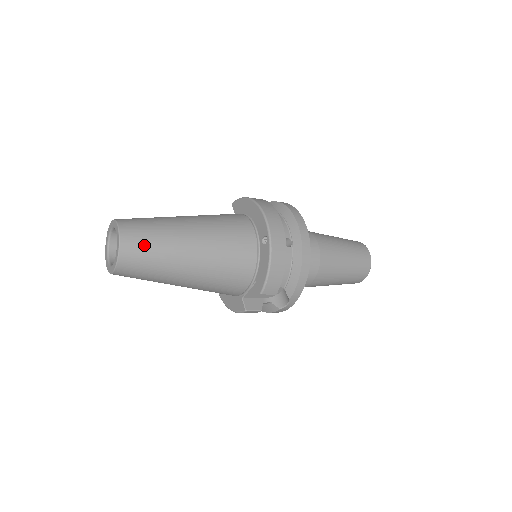
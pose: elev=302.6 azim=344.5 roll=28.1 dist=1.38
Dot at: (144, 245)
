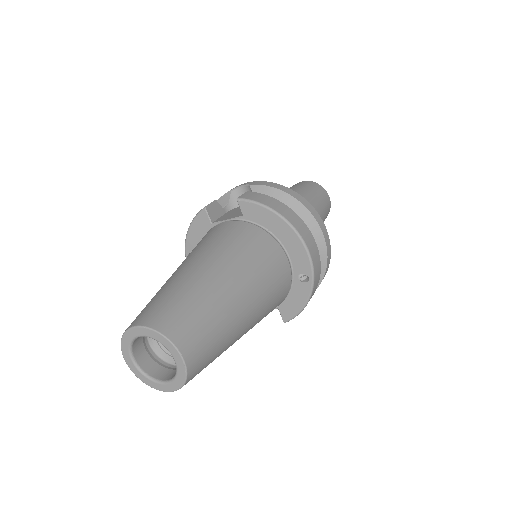
Dot at: (208, 357)
